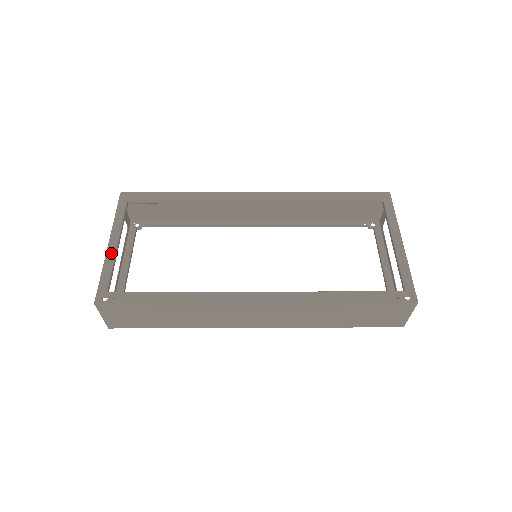
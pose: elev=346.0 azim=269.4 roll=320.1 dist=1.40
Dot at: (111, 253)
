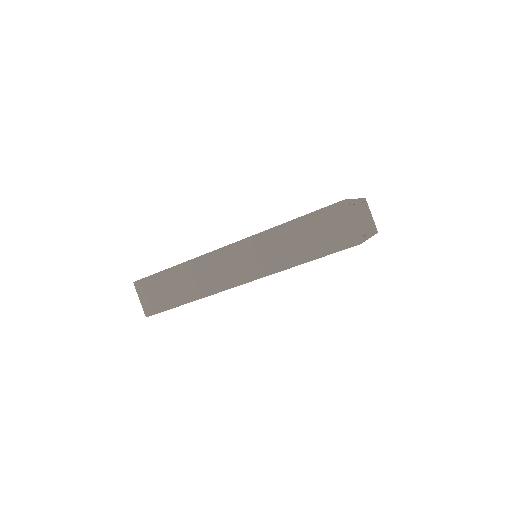
Dot at: occluded
